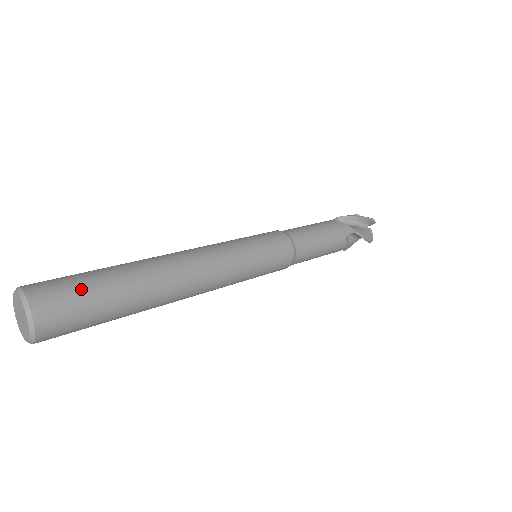
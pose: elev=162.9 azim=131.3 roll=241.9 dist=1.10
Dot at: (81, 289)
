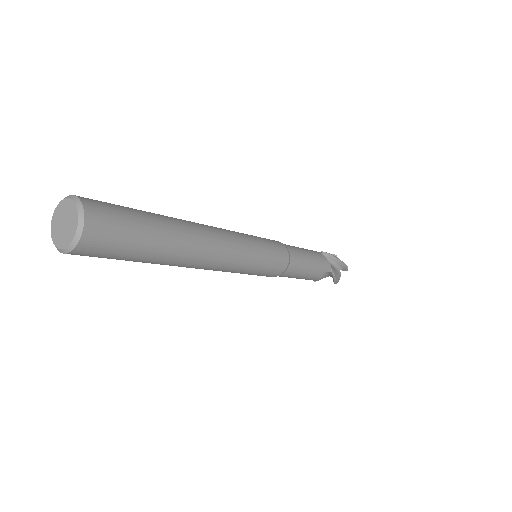
Dot at: occluded
